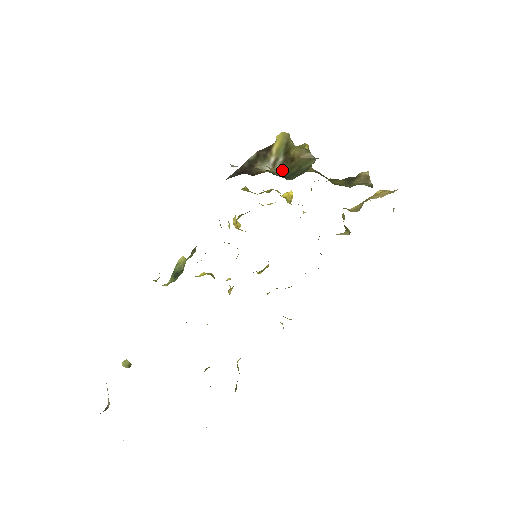
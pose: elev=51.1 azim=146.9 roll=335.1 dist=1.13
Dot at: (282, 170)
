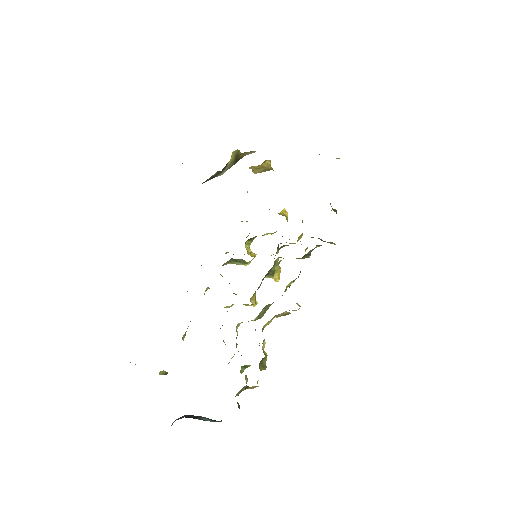
Dot at: occluded
